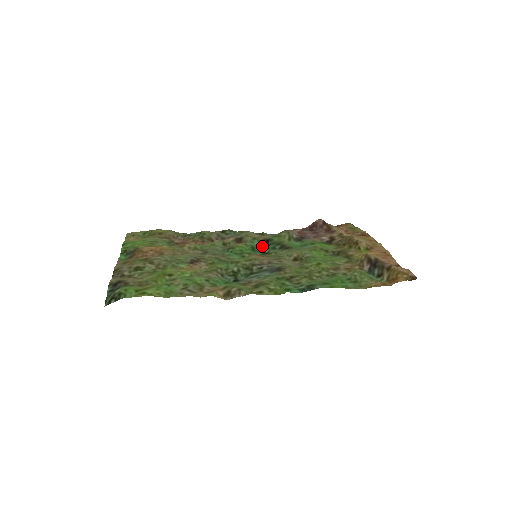
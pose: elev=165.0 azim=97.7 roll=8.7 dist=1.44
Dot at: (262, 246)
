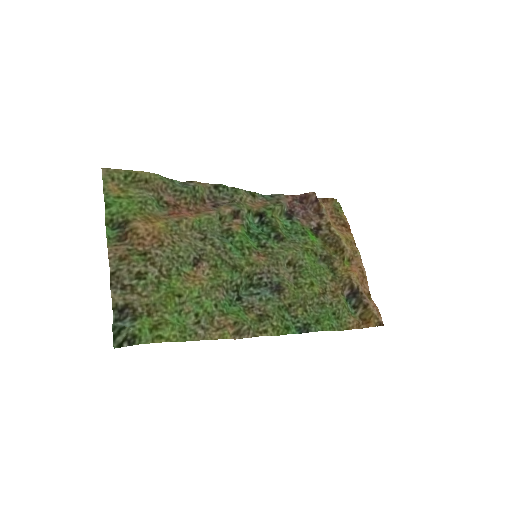
Dot at: (254, 220)
